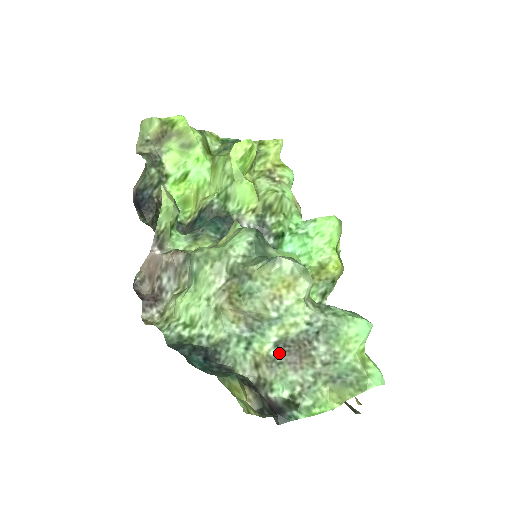
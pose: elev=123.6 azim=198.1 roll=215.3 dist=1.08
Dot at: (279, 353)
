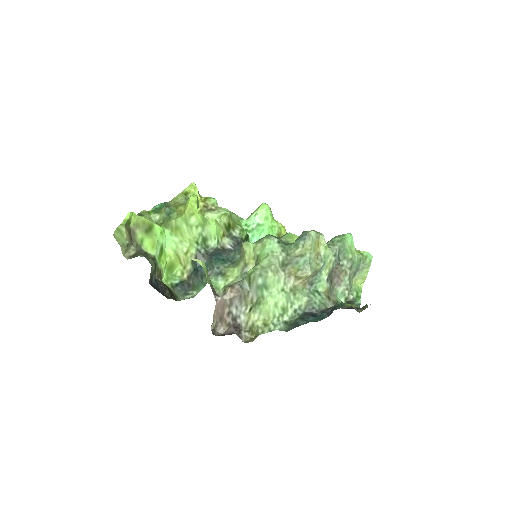
Dot at: (330, 283)
